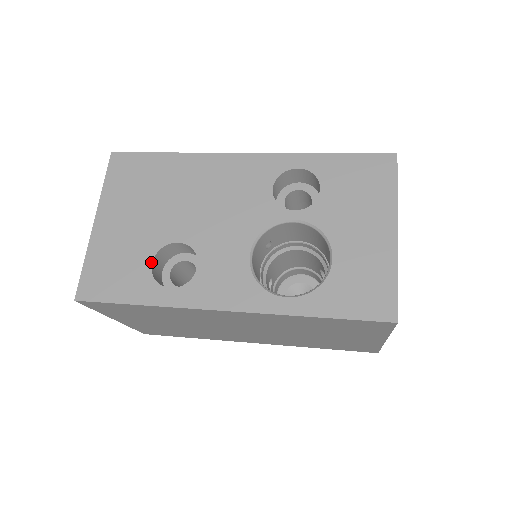
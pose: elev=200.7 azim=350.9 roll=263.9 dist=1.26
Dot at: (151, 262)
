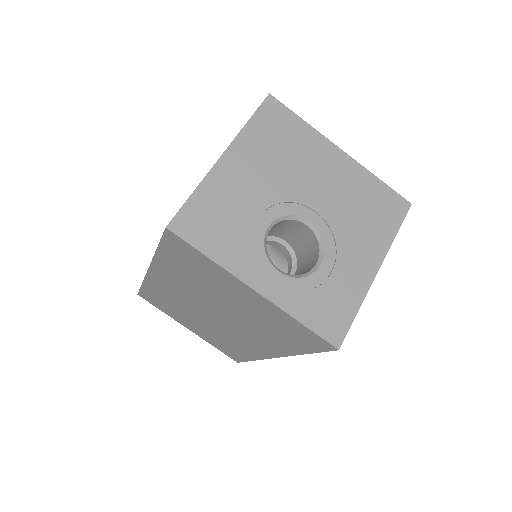
Dot at: occluded
